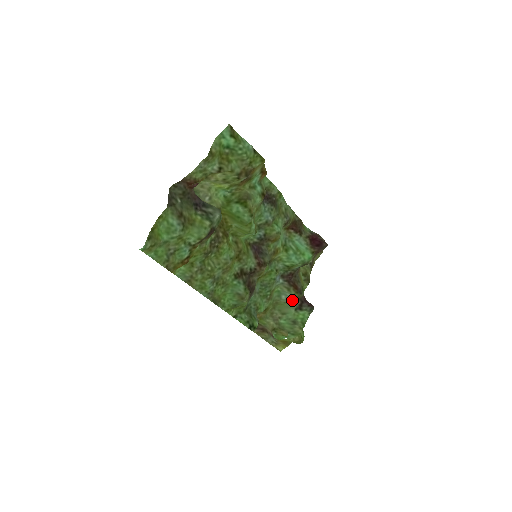
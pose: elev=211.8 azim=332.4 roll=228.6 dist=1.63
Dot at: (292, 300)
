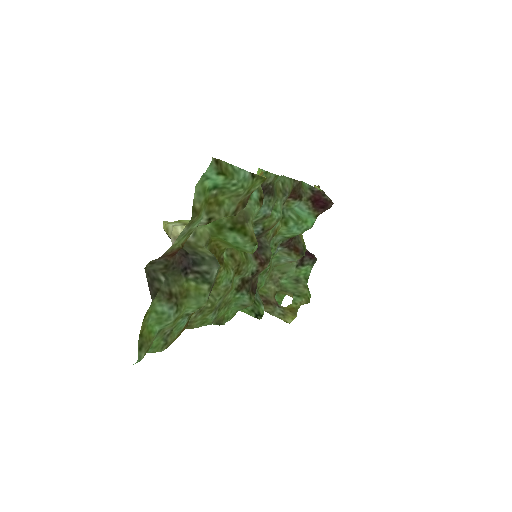
Dot at: (293, 261)
